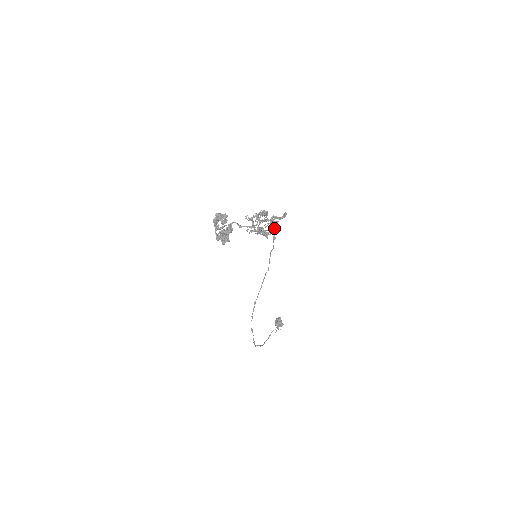
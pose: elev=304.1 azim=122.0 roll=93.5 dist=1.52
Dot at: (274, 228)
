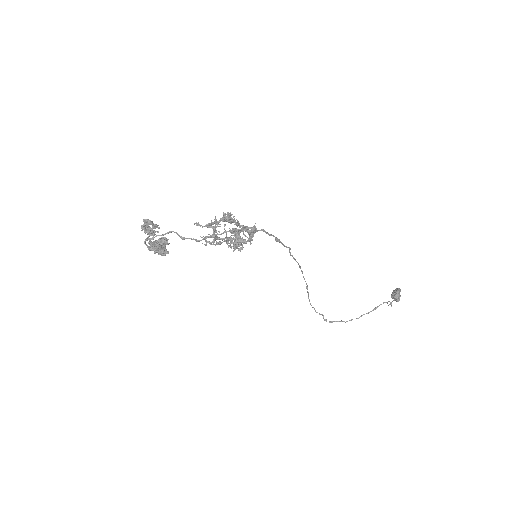
Dot at: (245, 241)
